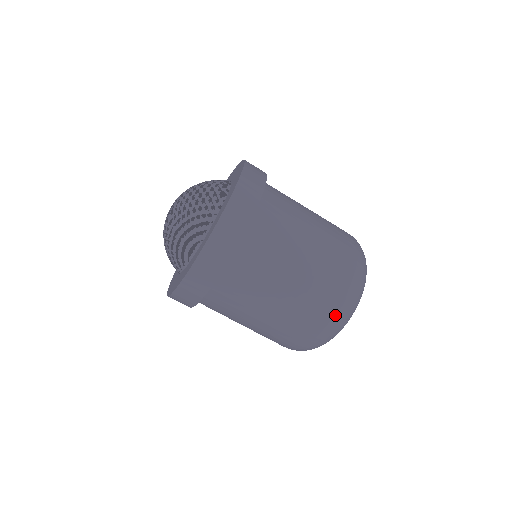
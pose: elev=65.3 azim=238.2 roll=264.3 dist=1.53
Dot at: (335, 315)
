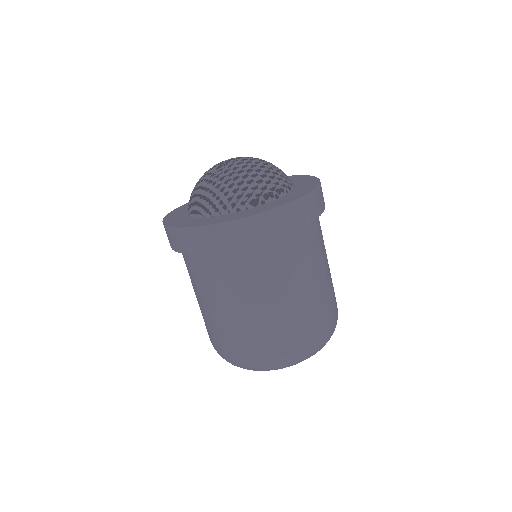
Dot at: (236, 359)
